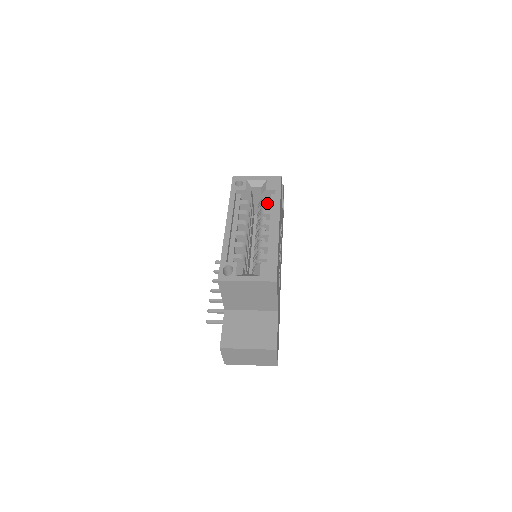
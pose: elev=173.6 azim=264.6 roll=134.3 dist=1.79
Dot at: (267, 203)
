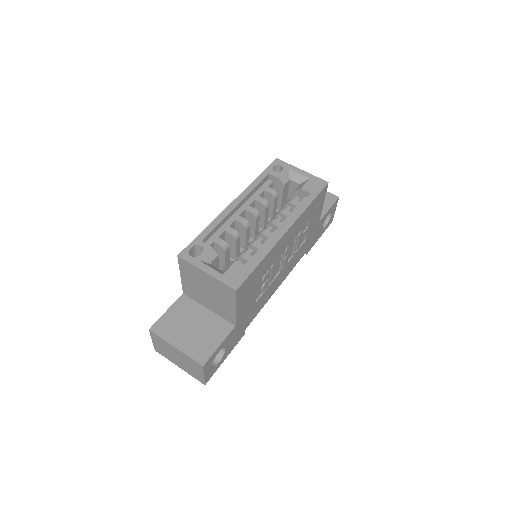
Dot at: (293, 203)
